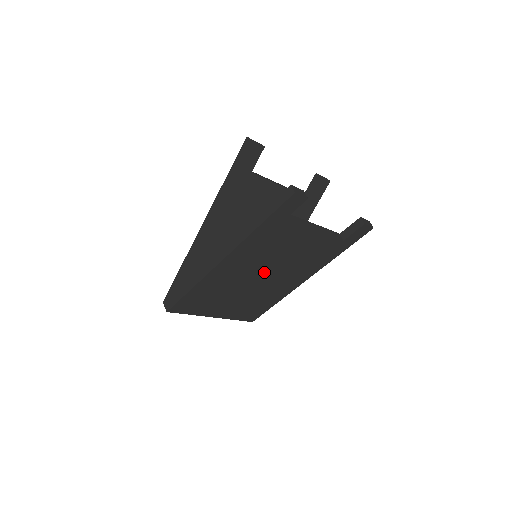
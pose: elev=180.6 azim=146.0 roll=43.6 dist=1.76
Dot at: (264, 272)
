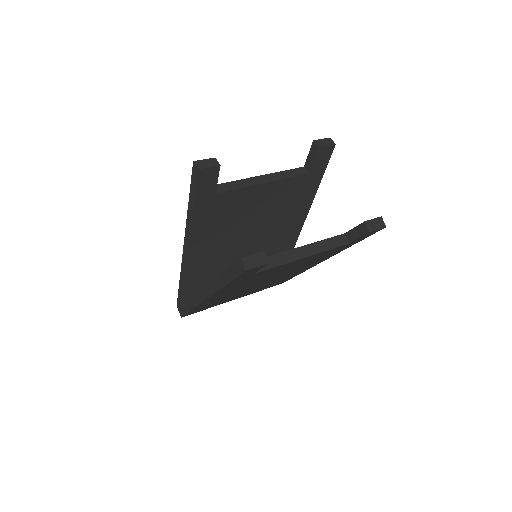
Dot at: (264, 280)
